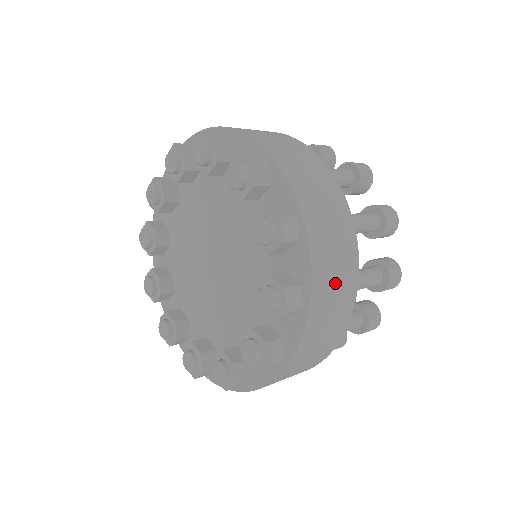
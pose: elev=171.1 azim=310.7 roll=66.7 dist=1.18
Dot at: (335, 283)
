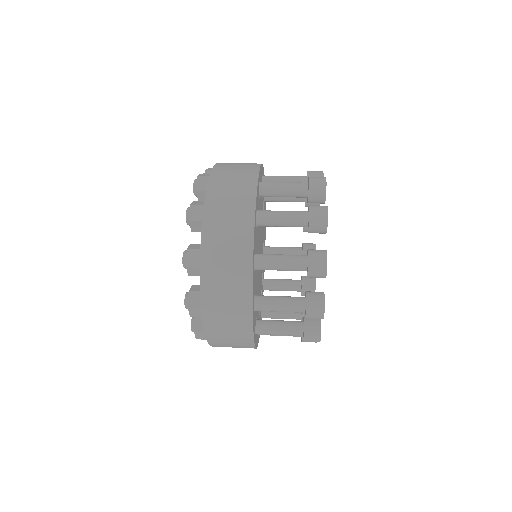
Dot at: (226, 250)
